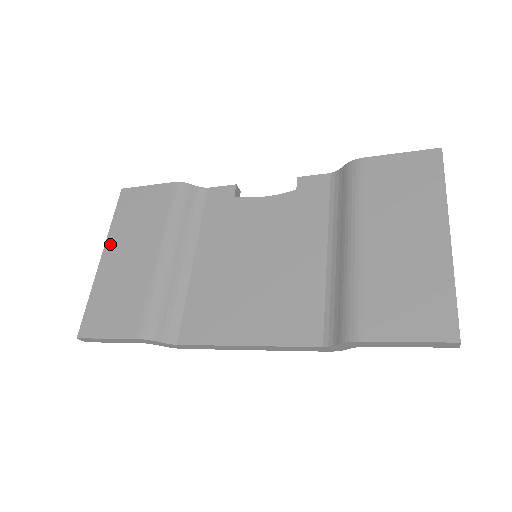
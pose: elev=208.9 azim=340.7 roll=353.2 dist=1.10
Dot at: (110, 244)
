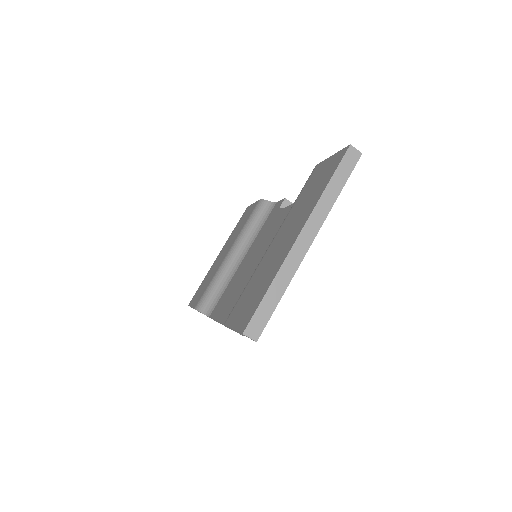
Dot at: (224, 246)
